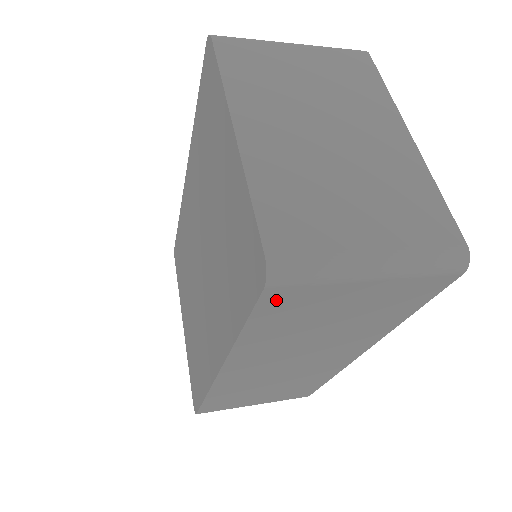
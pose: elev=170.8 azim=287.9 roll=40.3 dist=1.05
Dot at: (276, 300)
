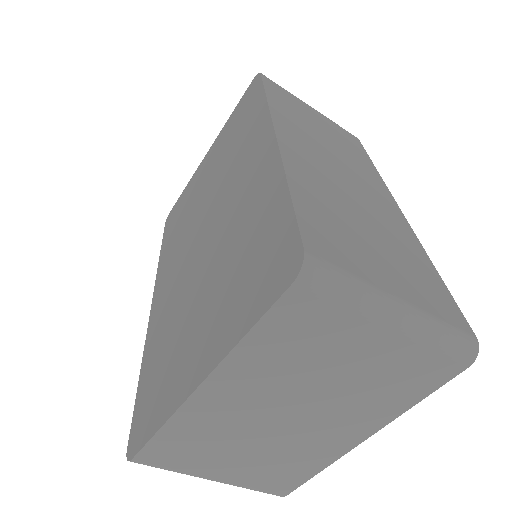
Dot at: (271, 85)
